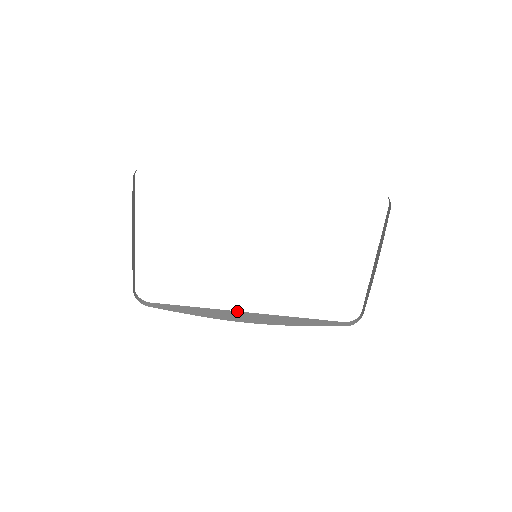
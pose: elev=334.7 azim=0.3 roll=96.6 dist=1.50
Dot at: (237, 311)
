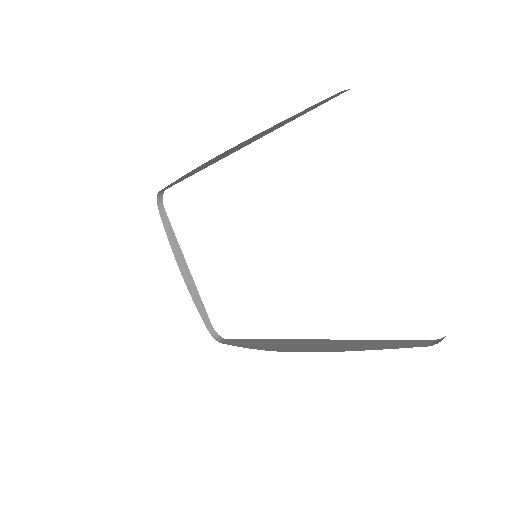
Dot at: (295, 339)
